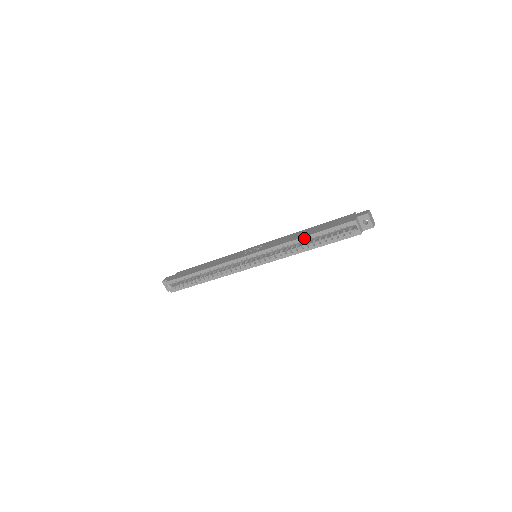
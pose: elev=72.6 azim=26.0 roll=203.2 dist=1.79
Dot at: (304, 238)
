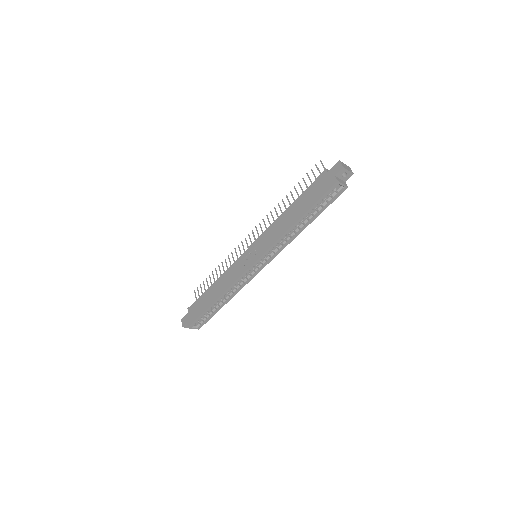
Dot at: (298, 222)
